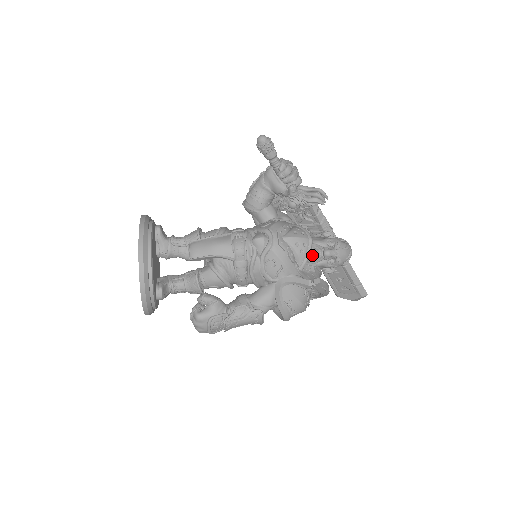
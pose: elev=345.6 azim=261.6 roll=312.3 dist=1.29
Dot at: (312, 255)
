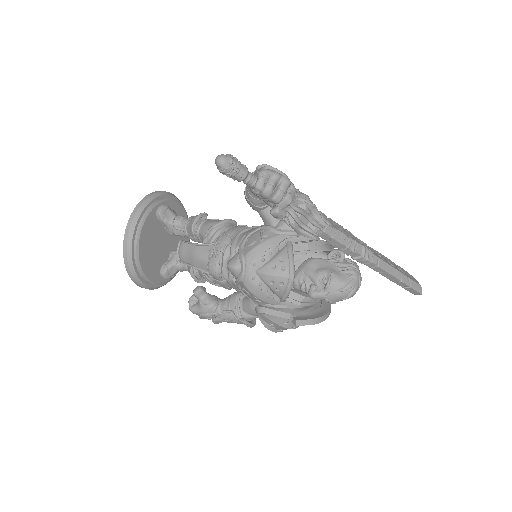
Dot at: (299, 288)
